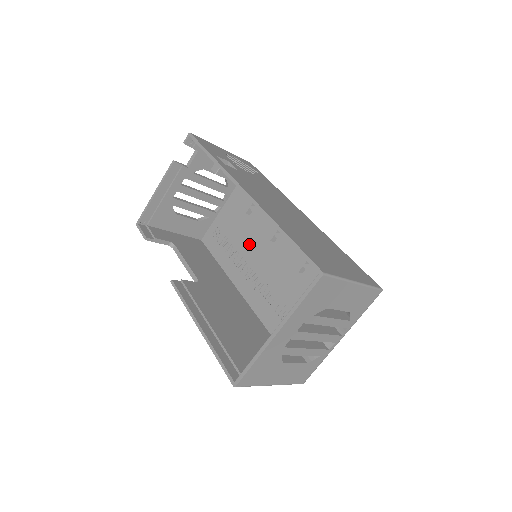
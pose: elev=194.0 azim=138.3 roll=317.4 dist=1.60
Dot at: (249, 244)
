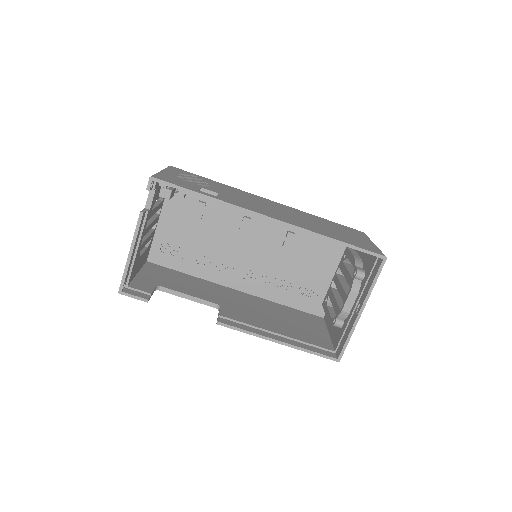
Dot at: (216, 244)
